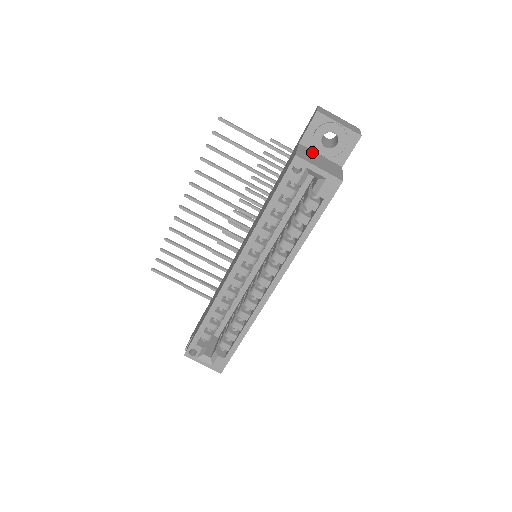
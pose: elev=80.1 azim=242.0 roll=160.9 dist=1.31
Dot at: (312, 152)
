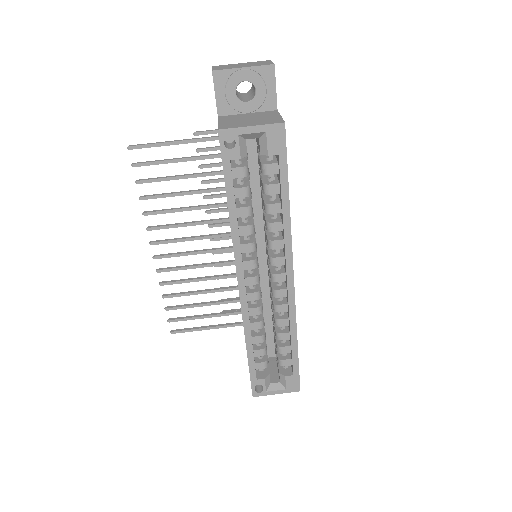
Dot at: (236, 116)
